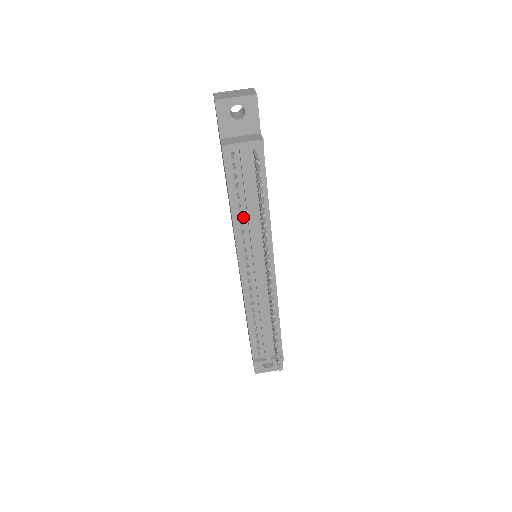
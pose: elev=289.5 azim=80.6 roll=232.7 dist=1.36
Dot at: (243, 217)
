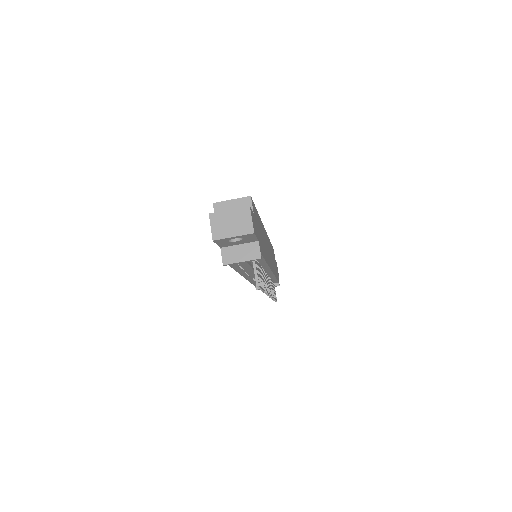
Dot at: (244, 268)
